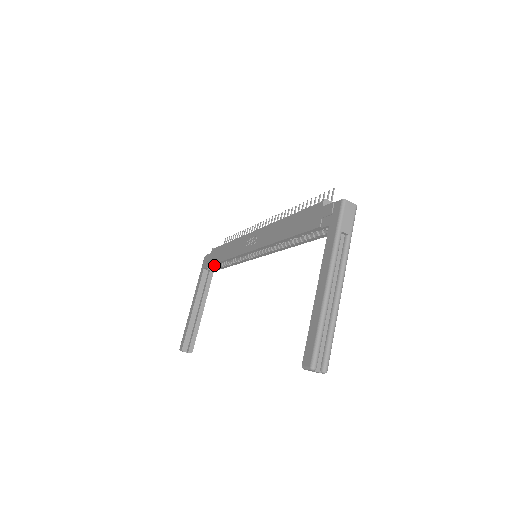
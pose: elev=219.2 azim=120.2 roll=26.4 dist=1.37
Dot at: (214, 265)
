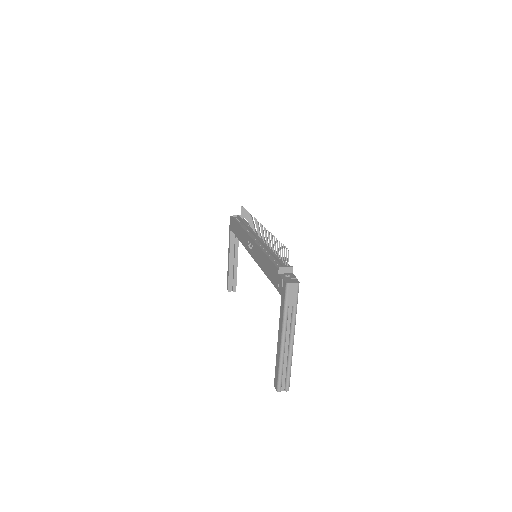
Dot at: occluded
